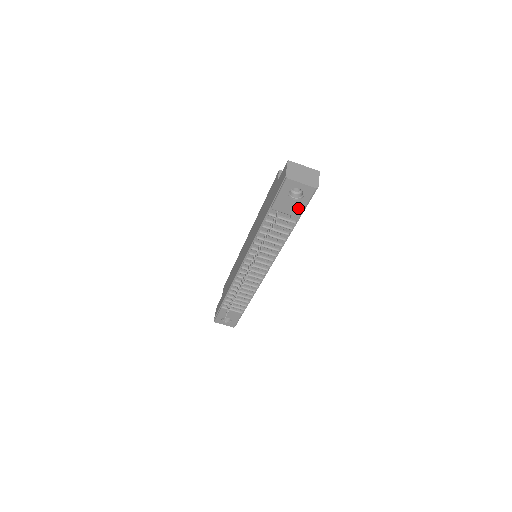
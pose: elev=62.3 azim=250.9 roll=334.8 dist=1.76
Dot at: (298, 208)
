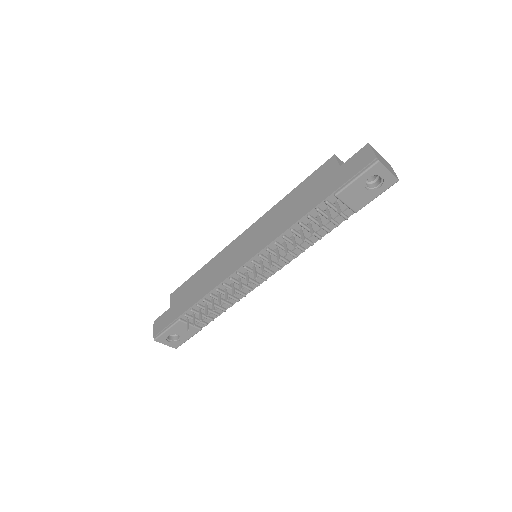
Dot at: (364, 200)
